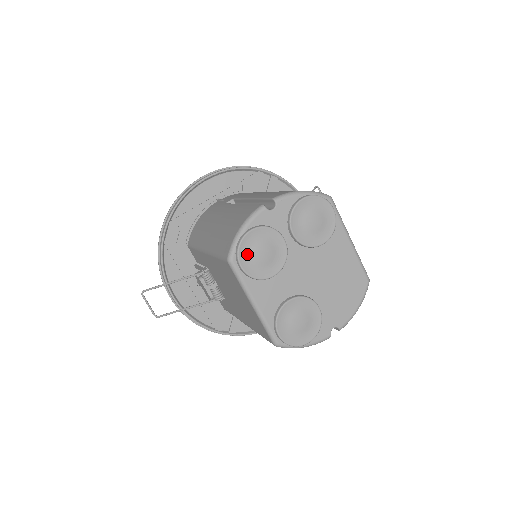
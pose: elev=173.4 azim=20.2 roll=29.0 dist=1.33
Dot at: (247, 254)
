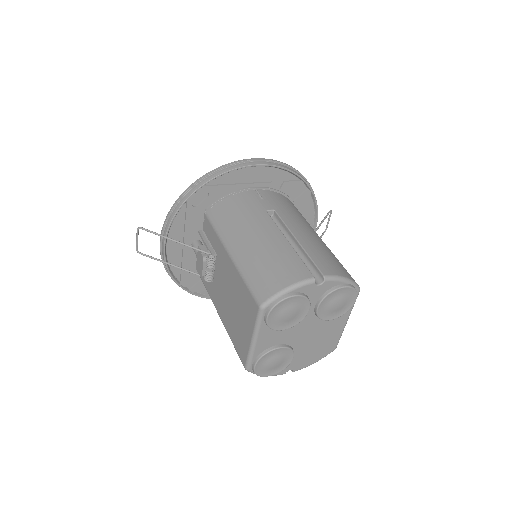
Dot at: (278, 310)
